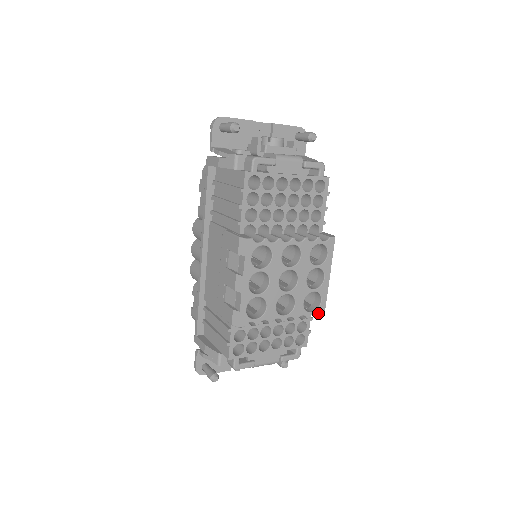
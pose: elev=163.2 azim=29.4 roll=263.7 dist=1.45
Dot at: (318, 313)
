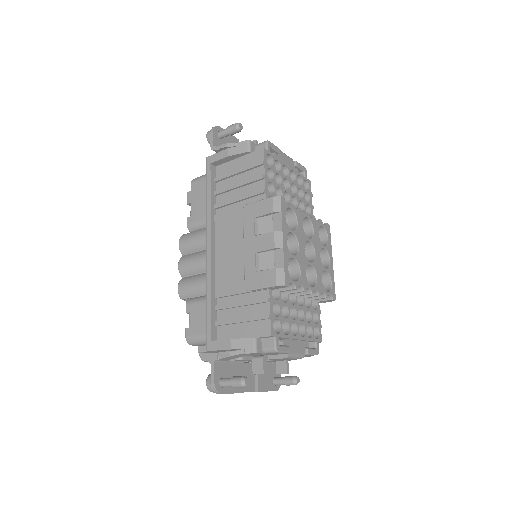
Dot at: (332, 295)
